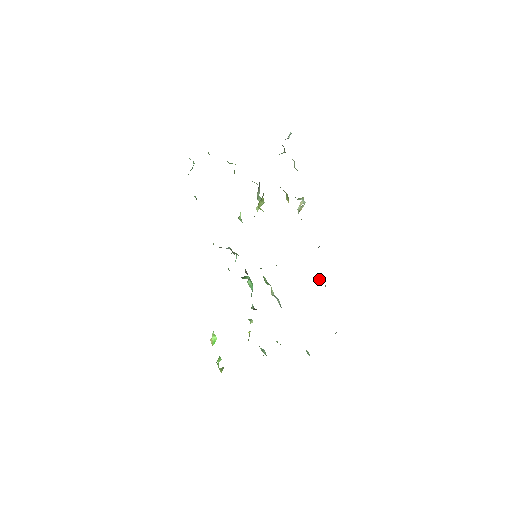
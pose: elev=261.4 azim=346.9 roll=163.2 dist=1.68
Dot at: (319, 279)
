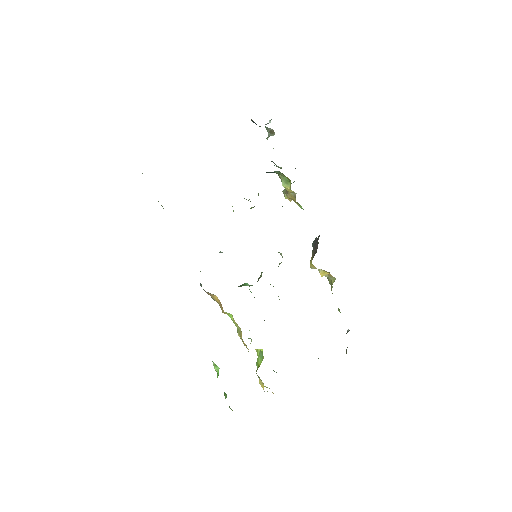
Dot at: (322, 274)
